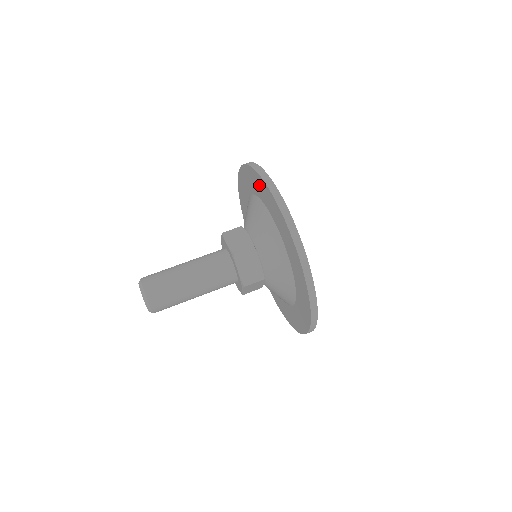
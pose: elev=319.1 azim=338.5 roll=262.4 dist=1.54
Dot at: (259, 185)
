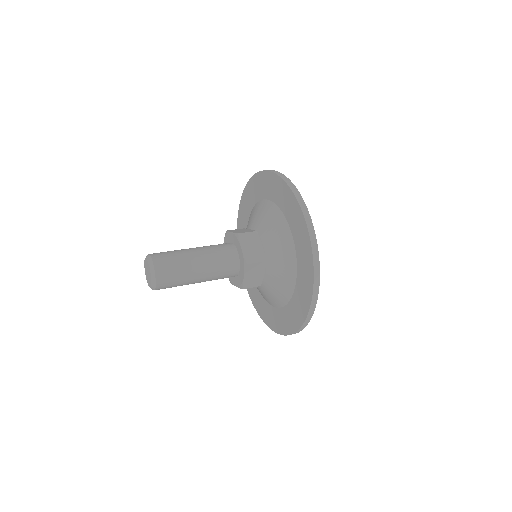
Dot at: (262, 183)
